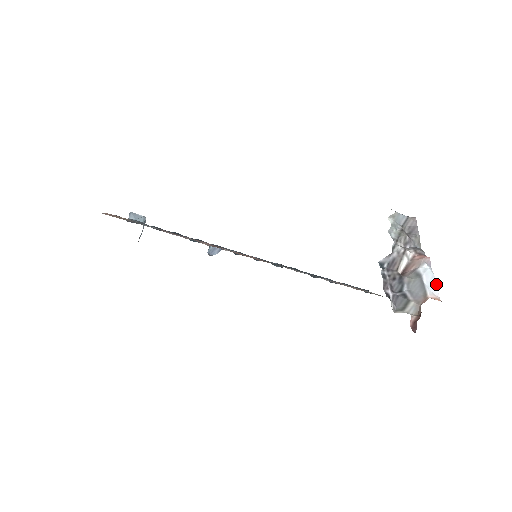
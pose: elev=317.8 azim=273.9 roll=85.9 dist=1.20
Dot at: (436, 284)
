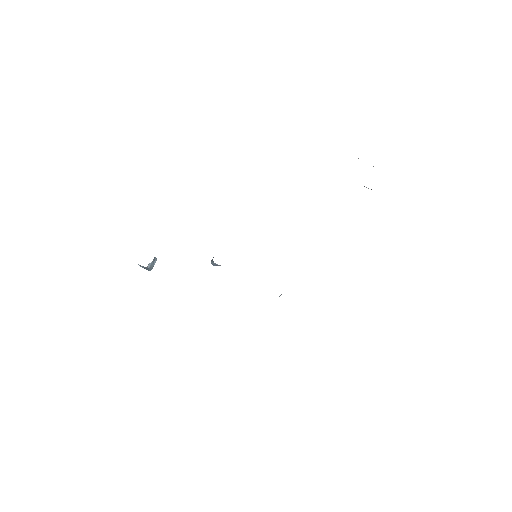
Dot at: occluded
